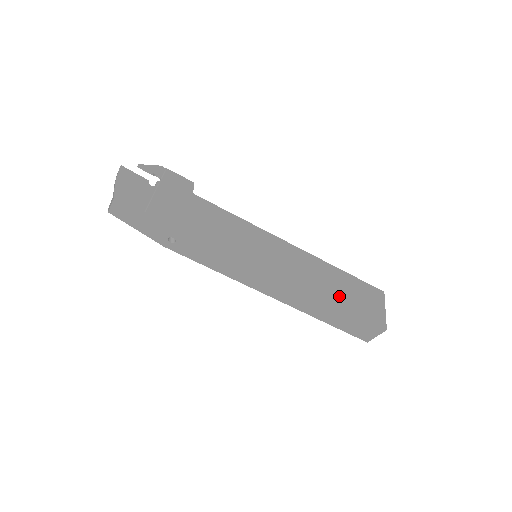
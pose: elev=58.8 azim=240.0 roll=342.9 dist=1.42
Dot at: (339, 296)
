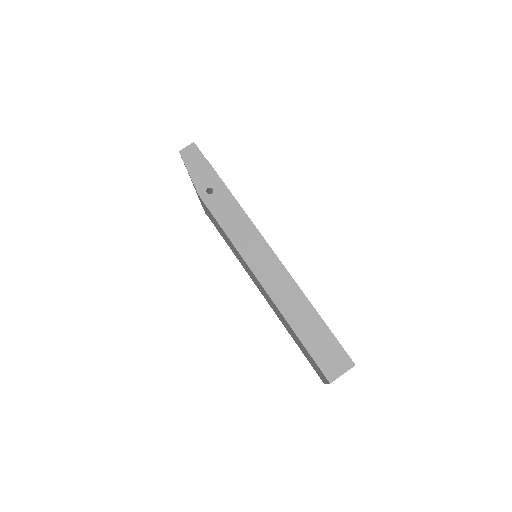
Dot at: occluded
